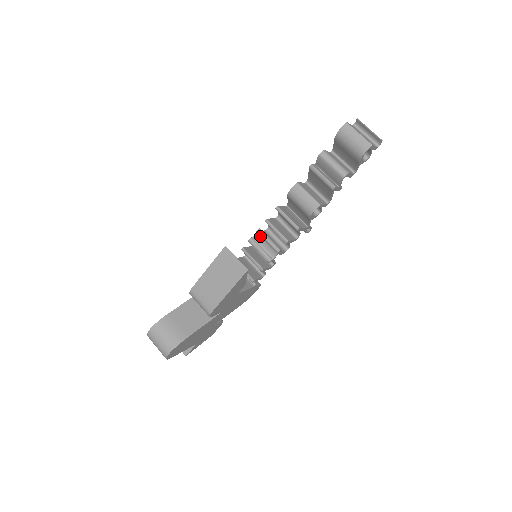
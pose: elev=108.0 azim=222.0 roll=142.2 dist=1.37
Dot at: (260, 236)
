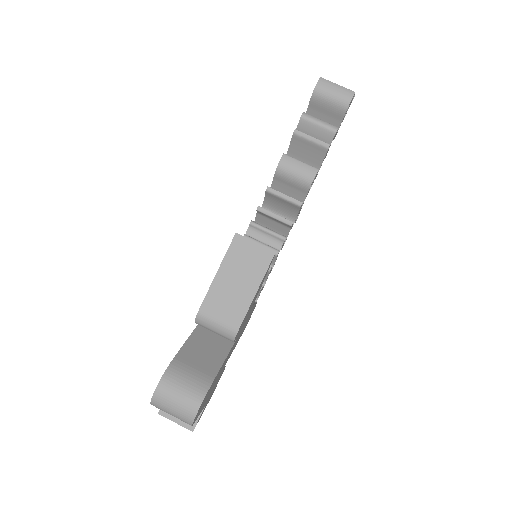
Dot at: (255, 229)
